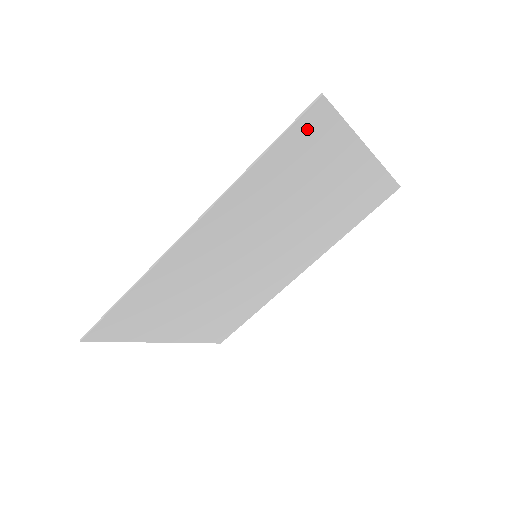
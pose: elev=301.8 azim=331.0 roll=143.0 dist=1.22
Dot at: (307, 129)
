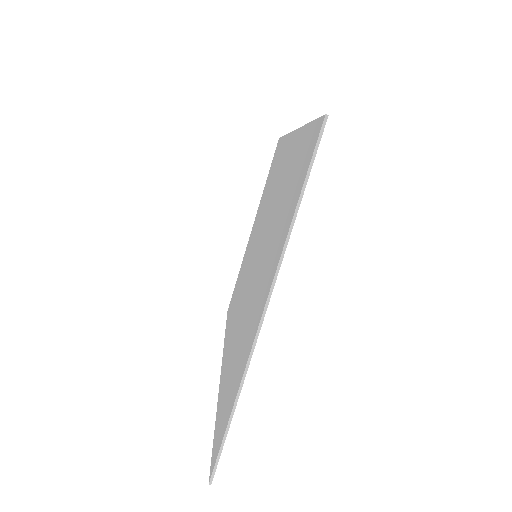
Dot at: occluded
